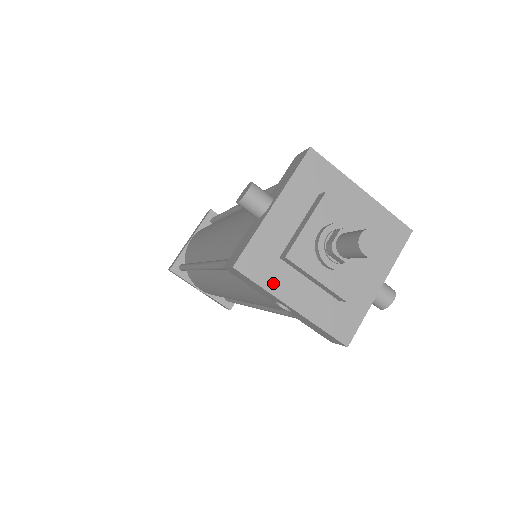
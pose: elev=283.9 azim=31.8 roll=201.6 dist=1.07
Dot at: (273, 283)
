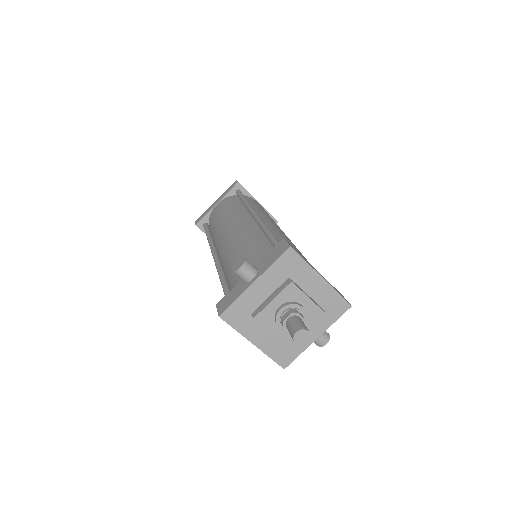
Dot at: (243, 328)
